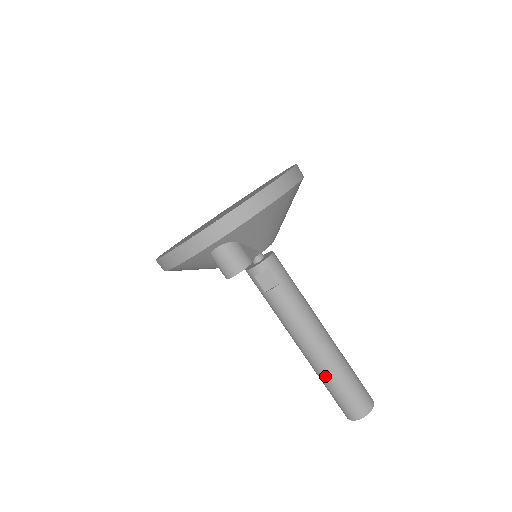
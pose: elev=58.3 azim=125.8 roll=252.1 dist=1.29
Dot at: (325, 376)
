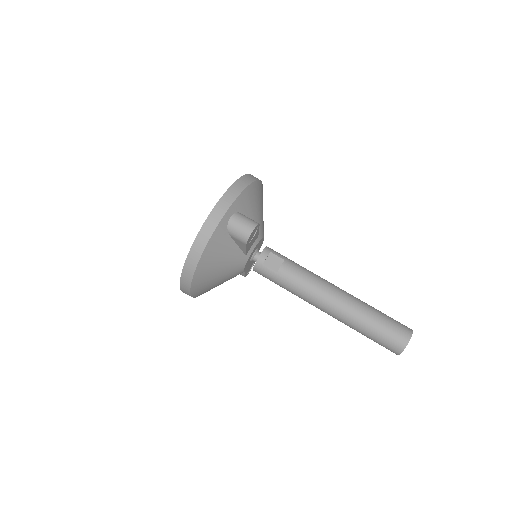
Dot at: (360, 317)
